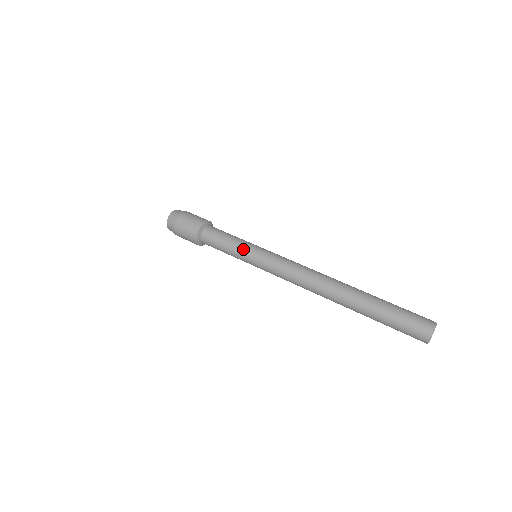
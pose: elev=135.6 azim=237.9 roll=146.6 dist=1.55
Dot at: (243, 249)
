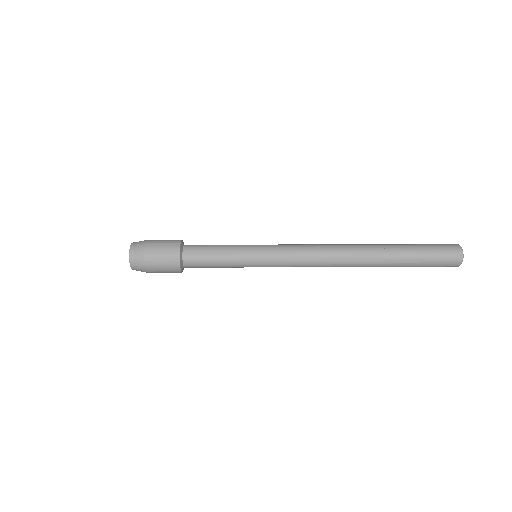
Dot at: (243, 251)
